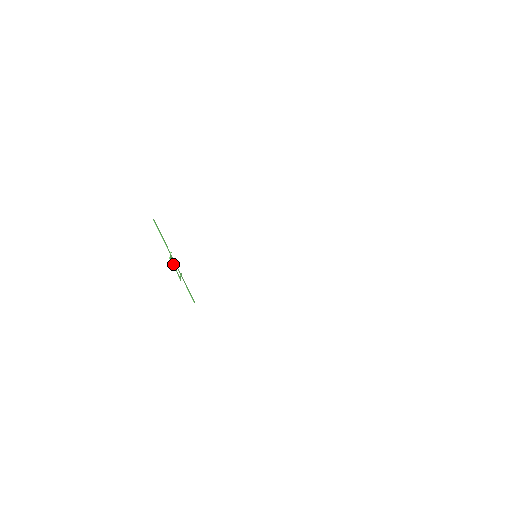
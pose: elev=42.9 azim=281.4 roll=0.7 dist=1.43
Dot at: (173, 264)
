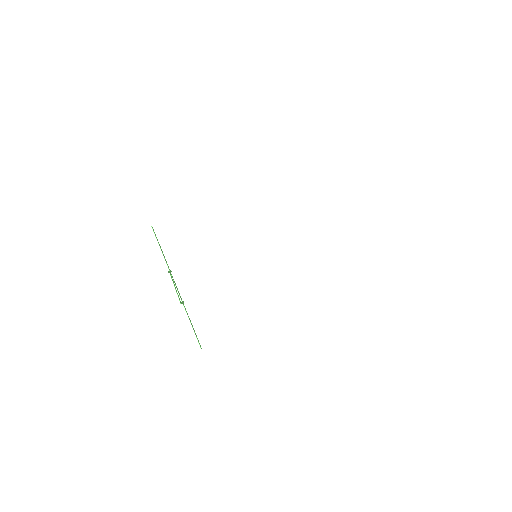
Dot at: (173, 282)
